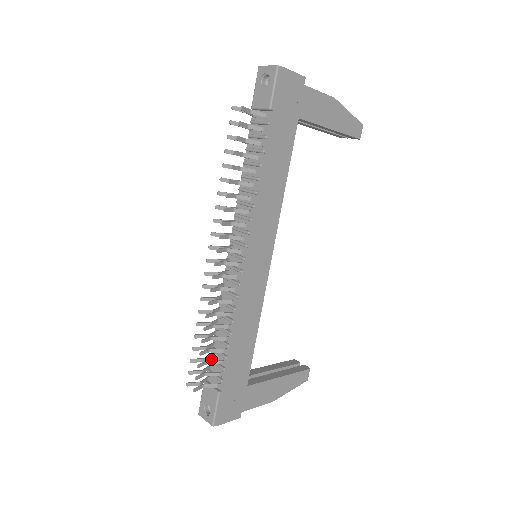
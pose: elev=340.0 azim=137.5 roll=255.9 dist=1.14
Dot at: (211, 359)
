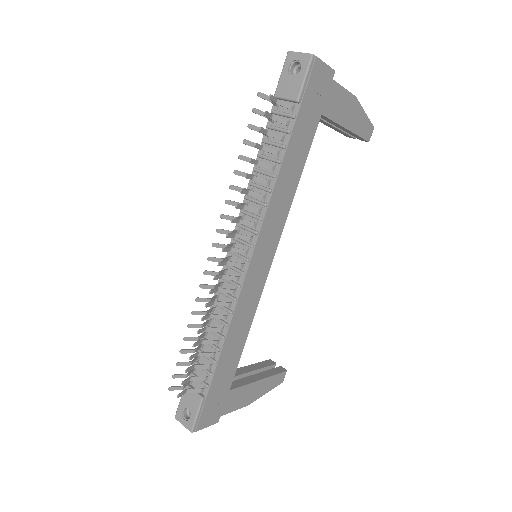
Dot at: (196, 361)
